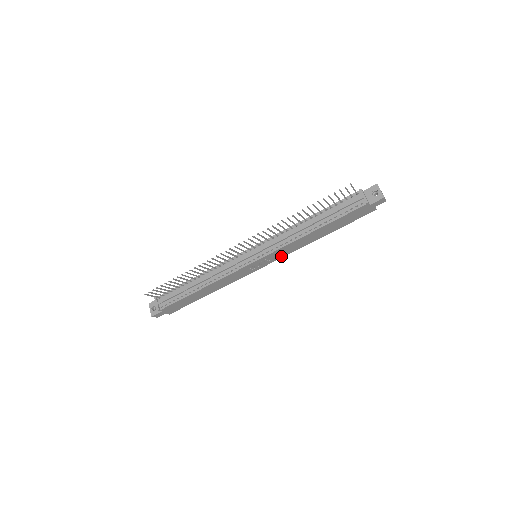
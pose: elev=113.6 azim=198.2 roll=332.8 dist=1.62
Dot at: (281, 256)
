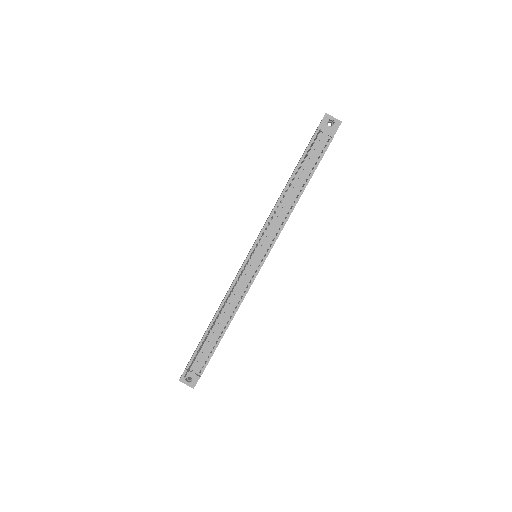
Dot at: occluded
